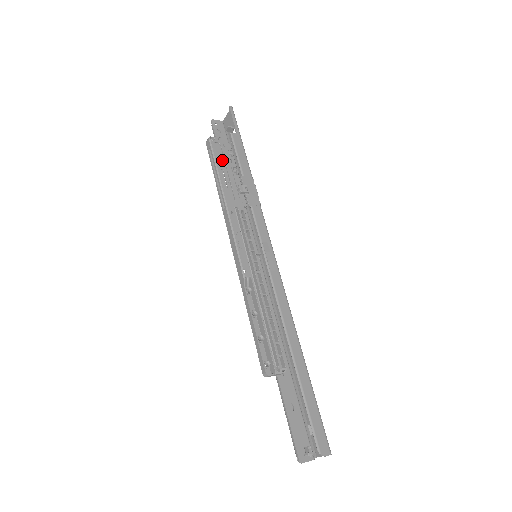
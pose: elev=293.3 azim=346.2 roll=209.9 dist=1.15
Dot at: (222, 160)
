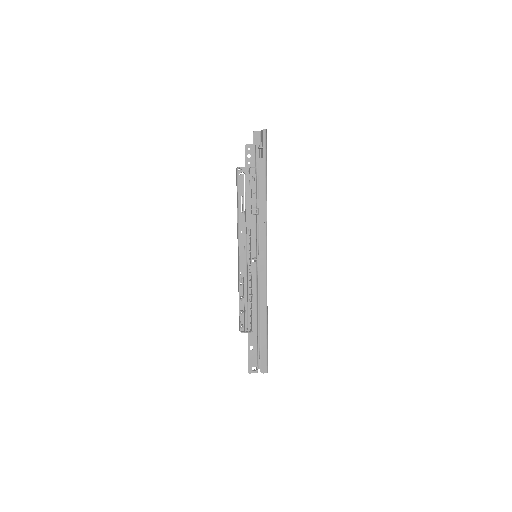
Dot at: occluded
